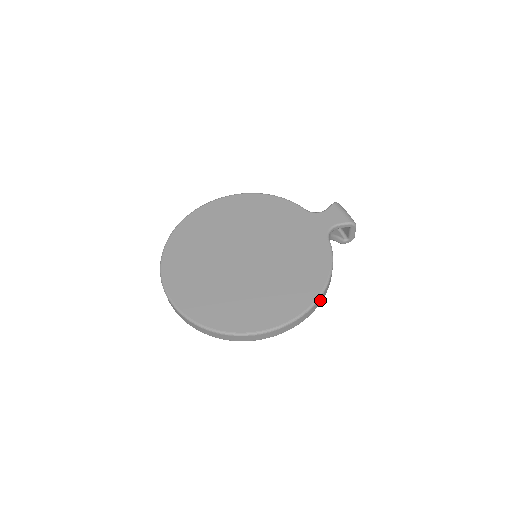
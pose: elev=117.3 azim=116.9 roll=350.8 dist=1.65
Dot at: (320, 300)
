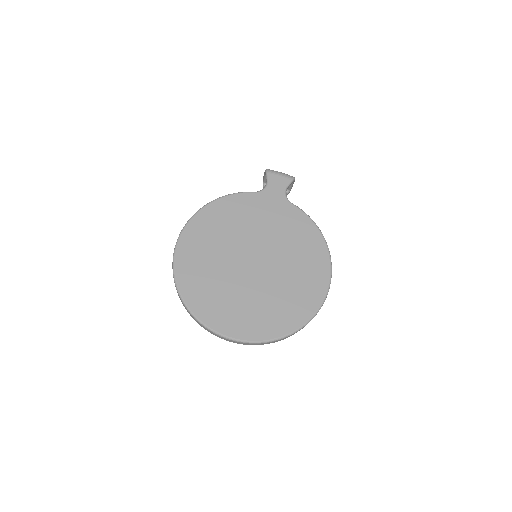
Dot at: occluded
